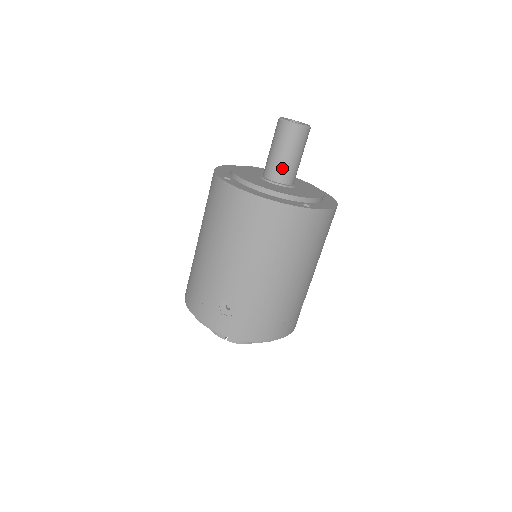
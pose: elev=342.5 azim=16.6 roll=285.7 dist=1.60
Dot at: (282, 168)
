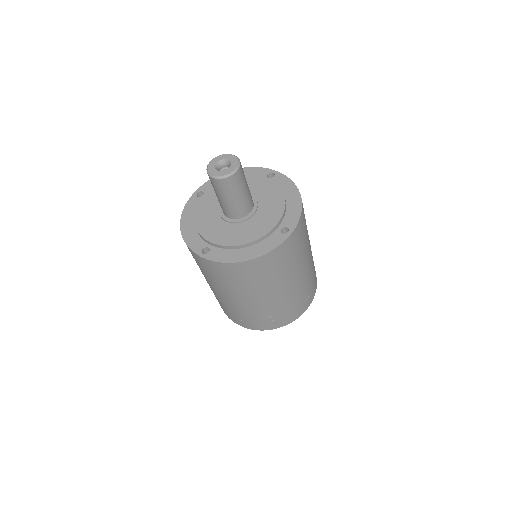
Dot at: (240, 208)
